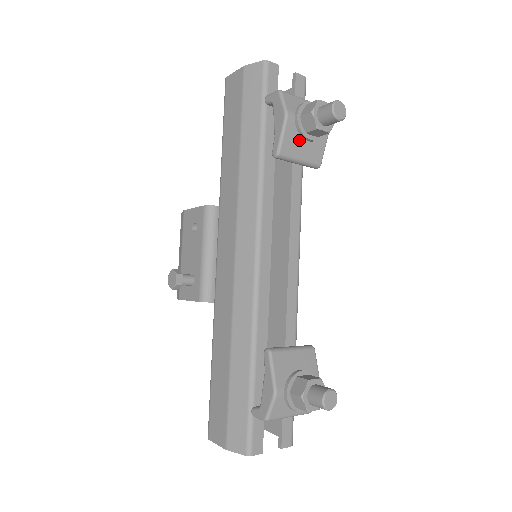
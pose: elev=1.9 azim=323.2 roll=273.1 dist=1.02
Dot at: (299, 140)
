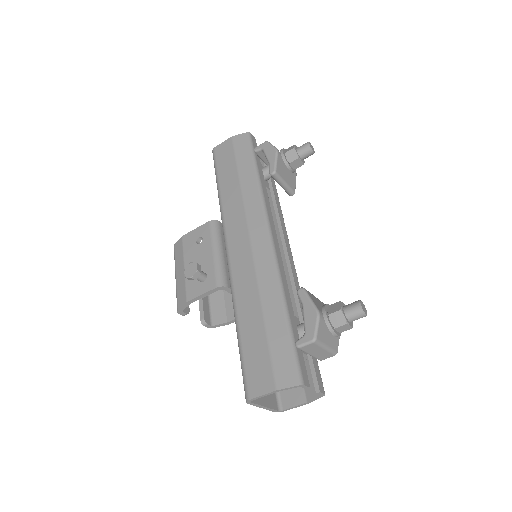
Dot at: (284, 169)
